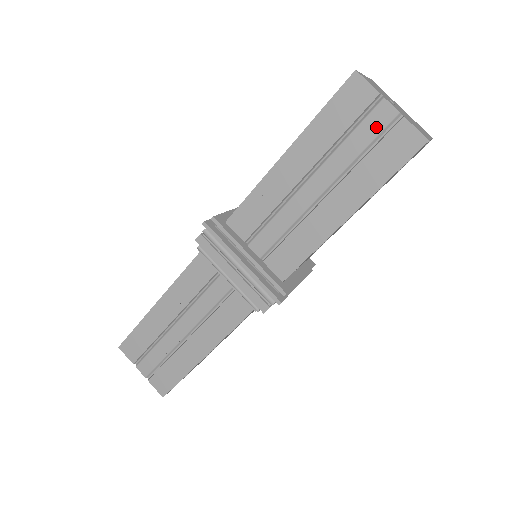
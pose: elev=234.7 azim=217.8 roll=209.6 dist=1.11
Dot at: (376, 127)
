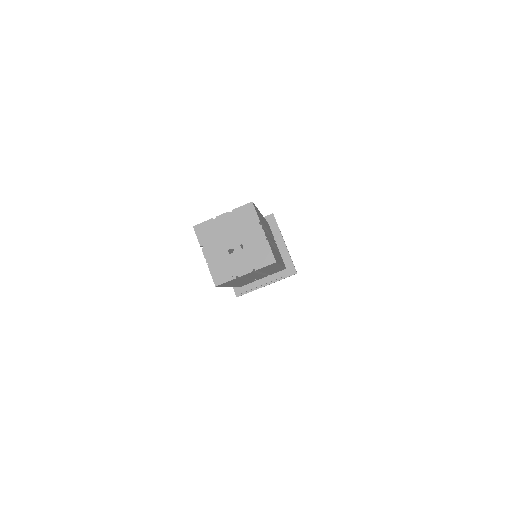
Dot at: (250, 274)
